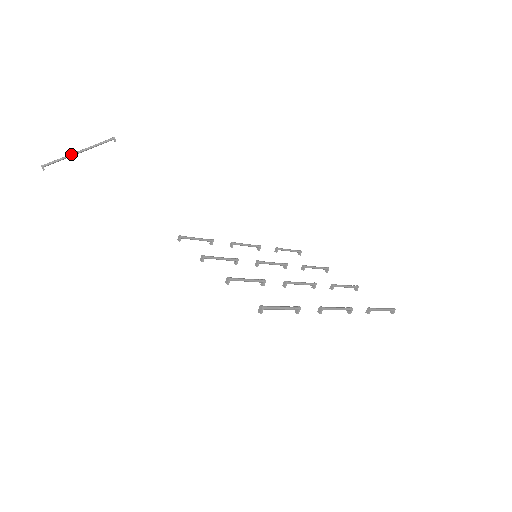
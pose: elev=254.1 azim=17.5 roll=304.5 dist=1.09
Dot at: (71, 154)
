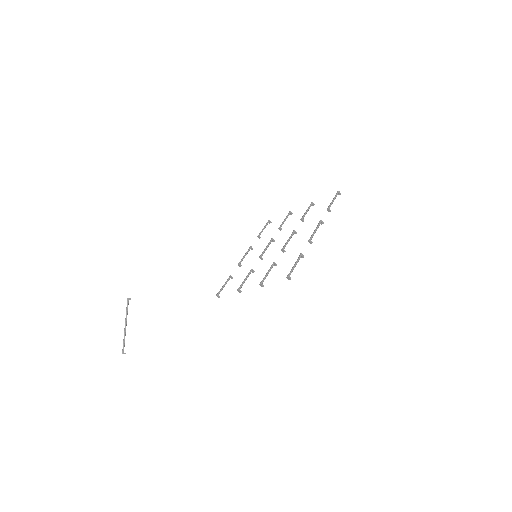
Dot at: (124, 331)
